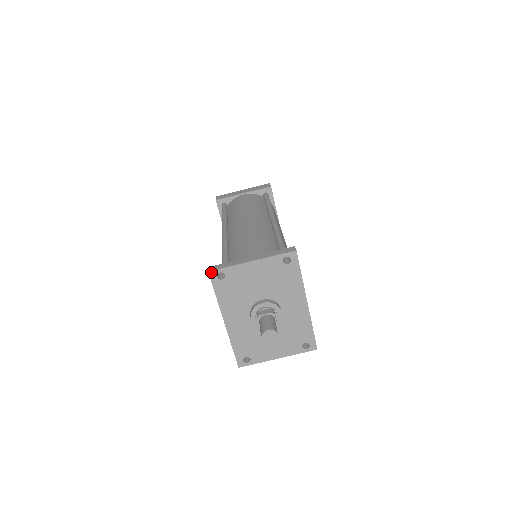
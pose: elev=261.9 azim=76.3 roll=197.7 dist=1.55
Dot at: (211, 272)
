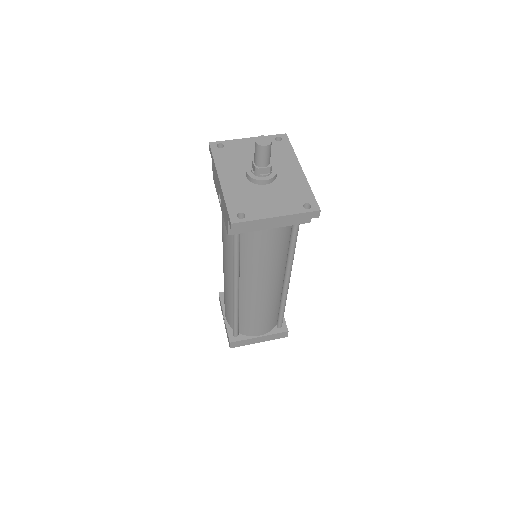
Dot at: (211, 143)
